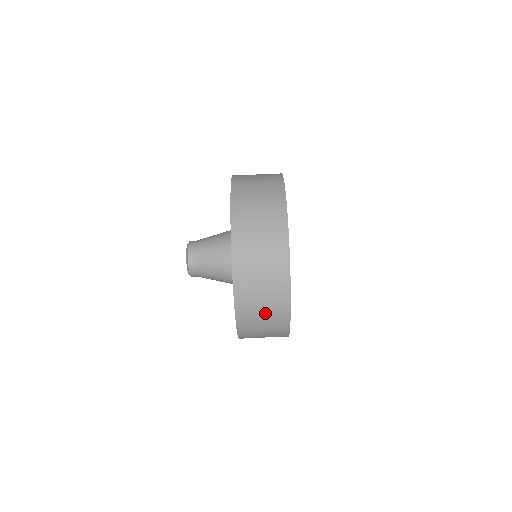
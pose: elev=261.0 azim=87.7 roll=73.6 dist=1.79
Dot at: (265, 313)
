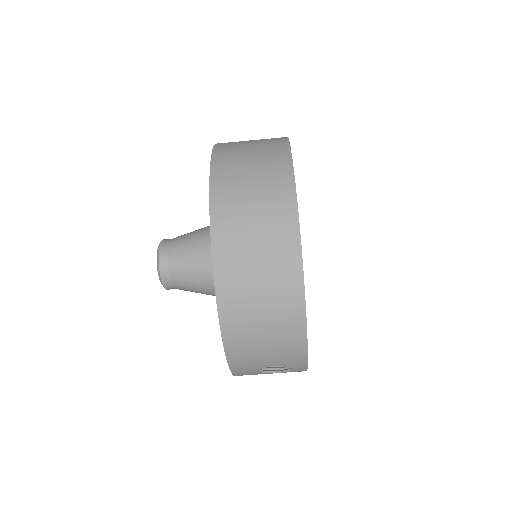
Dot at: (265, 304)
